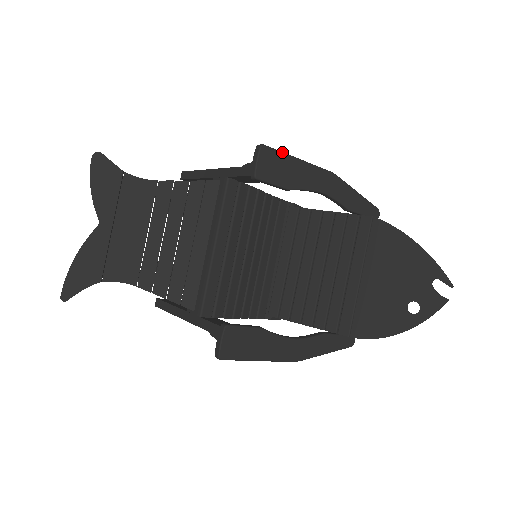
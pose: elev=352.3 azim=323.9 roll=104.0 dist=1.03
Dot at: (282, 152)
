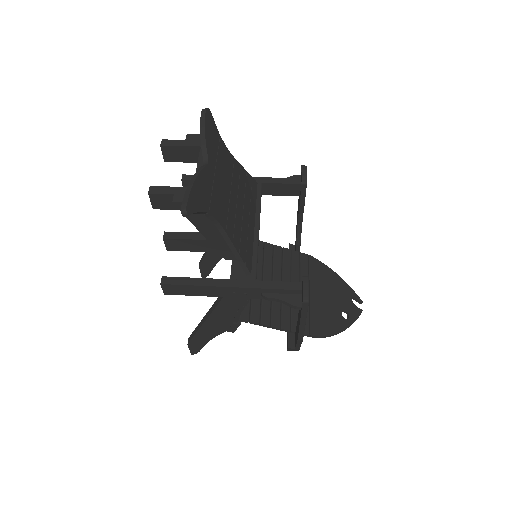
Dot at: occluded
